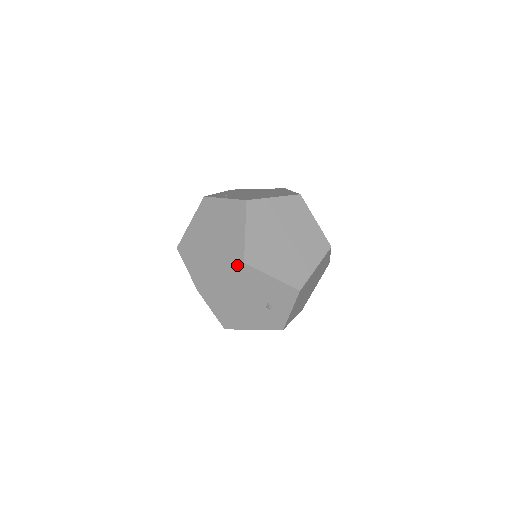
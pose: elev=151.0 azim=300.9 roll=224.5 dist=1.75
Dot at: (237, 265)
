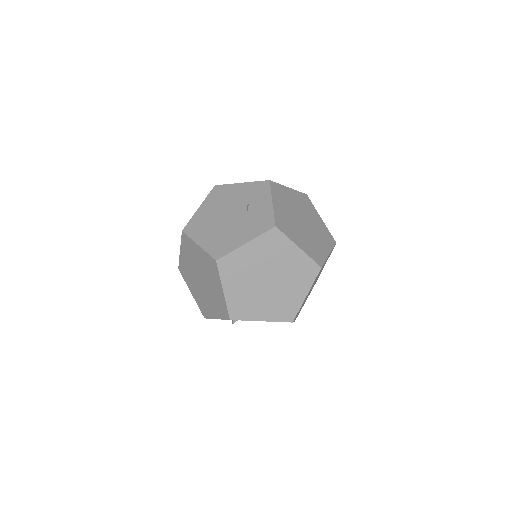
Dot at: (210, 192)
